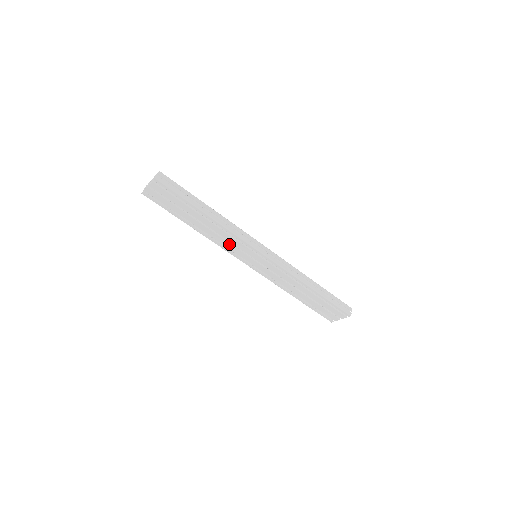
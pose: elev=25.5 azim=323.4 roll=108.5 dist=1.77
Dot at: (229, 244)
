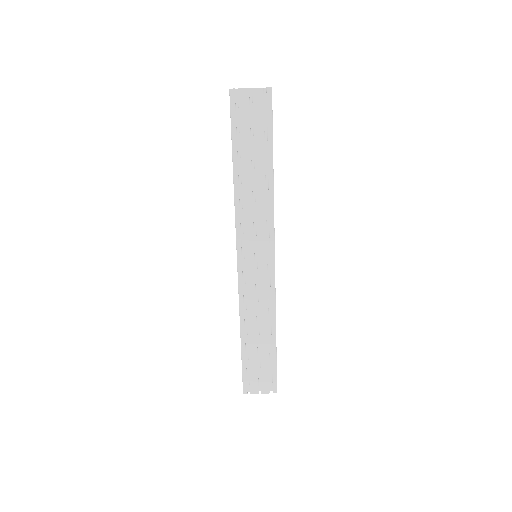
Dot at: (251, 220)
